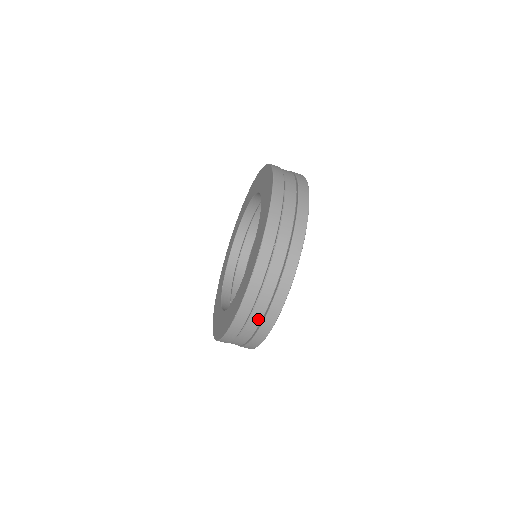
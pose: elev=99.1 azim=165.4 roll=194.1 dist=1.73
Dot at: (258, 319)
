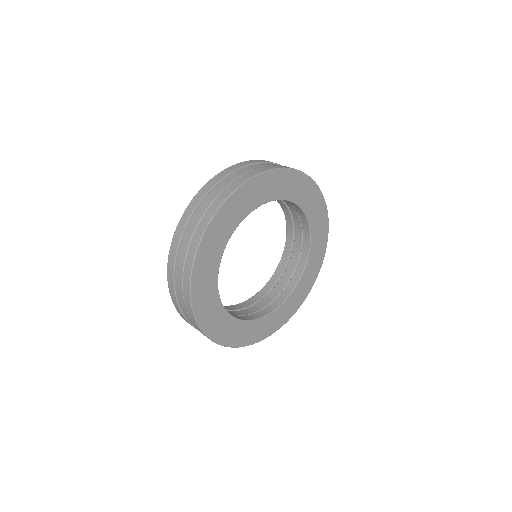
Dot at: (180, 287)
